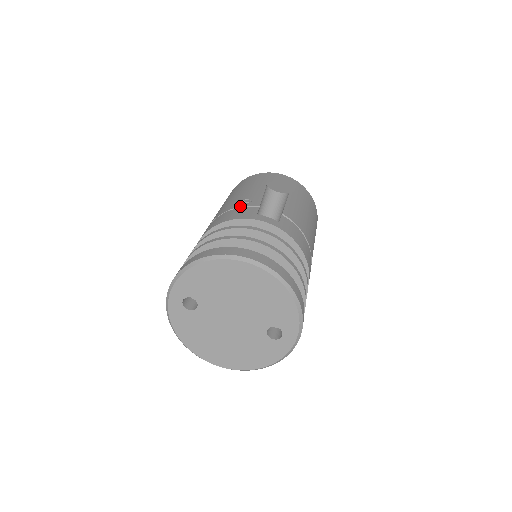
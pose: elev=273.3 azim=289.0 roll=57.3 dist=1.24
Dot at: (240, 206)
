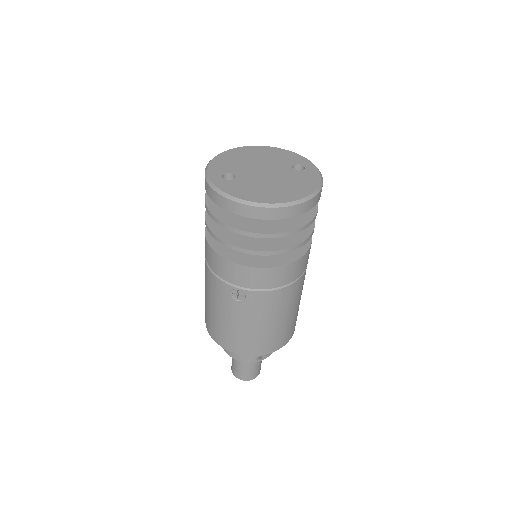
Dot at: occluded
